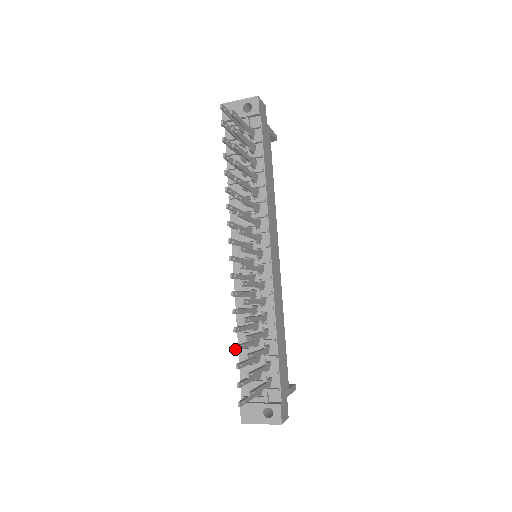
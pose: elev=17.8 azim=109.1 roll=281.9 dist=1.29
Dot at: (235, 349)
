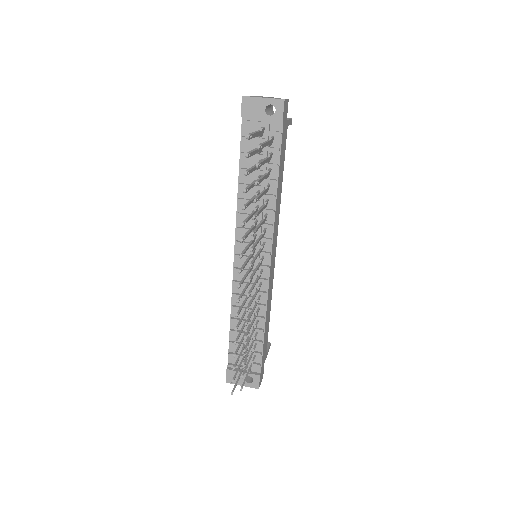
Dot at: (234, 357)
